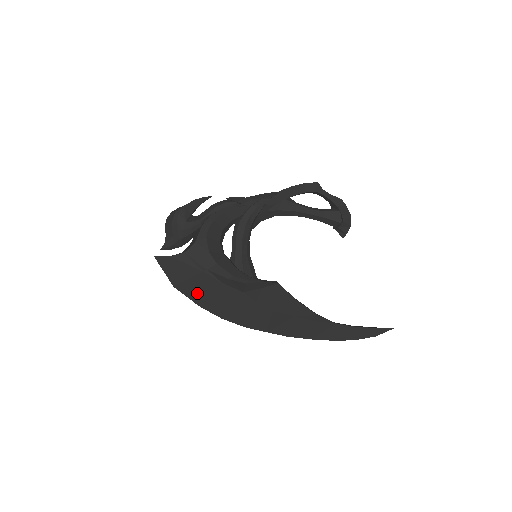
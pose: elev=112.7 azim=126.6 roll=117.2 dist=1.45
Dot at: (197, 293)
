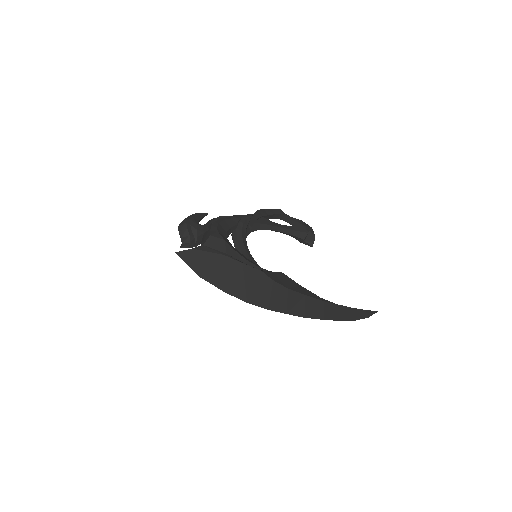
Dot at: (221, 278)
